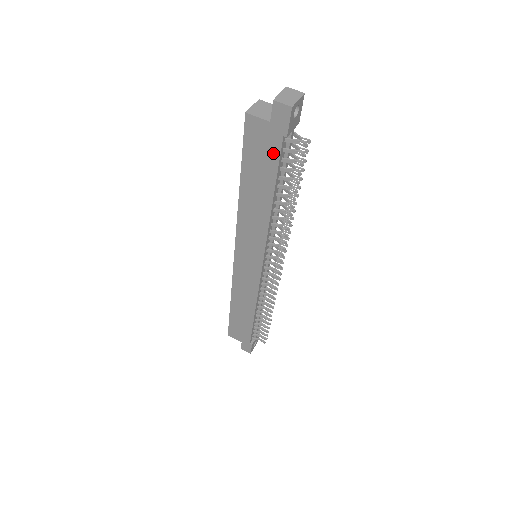
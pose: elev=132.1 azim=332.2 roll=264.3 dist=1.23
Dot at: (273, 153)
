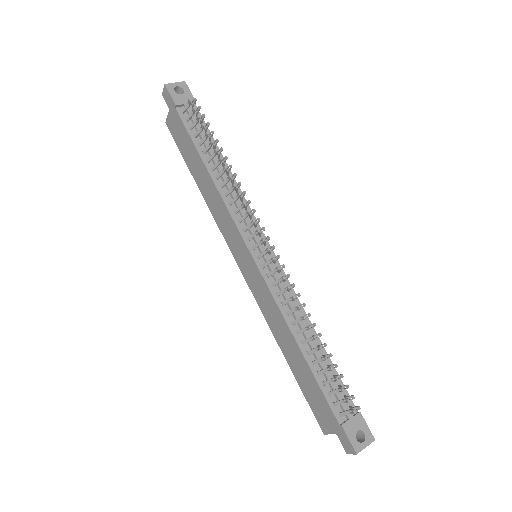
Dot at: (182, 127)
